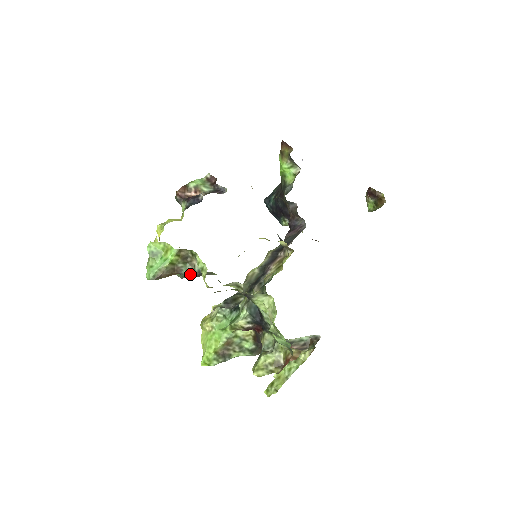
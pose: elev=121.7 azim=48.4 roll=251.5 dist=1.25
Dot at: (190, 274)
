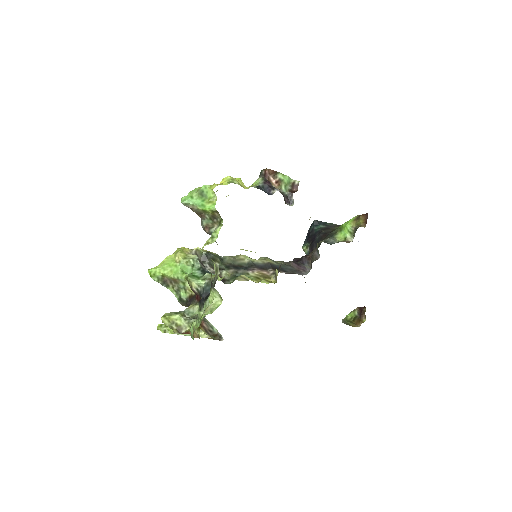
Dot at: (205, 227)
